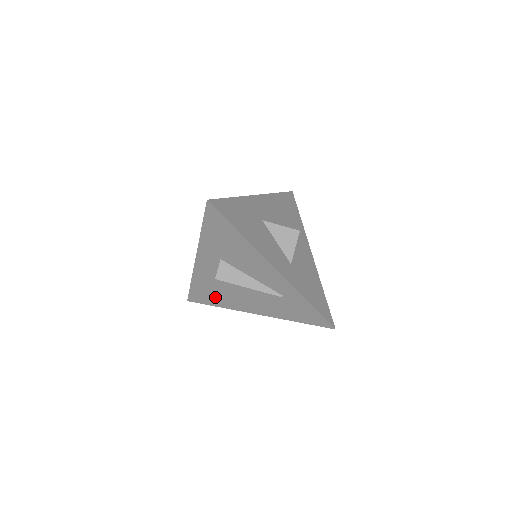
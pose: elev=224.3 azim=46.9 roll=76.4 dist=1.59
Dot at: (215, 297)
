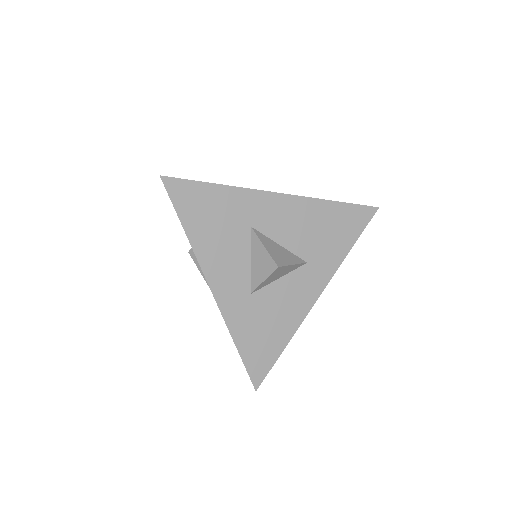
Dot at: occluded
